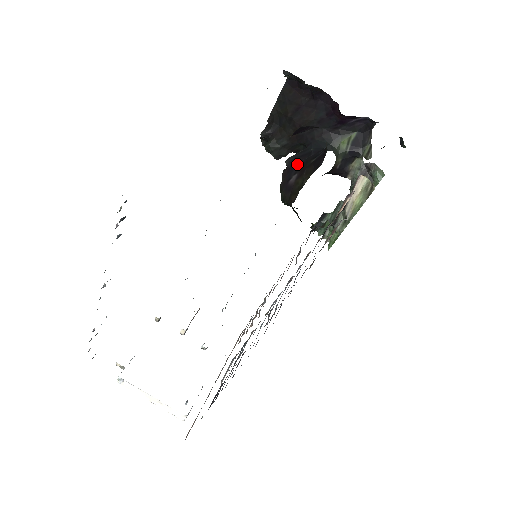
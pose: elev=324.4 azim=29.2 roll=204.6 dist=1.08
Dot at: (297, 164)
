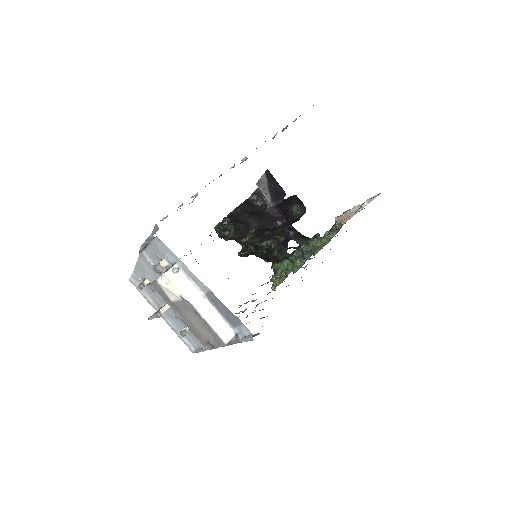
Dot at: (266, 229)
